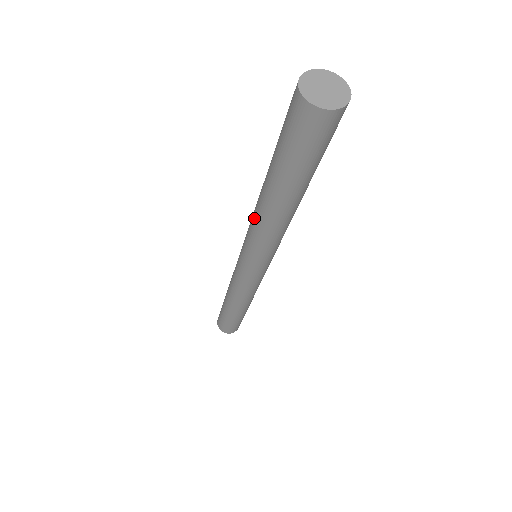
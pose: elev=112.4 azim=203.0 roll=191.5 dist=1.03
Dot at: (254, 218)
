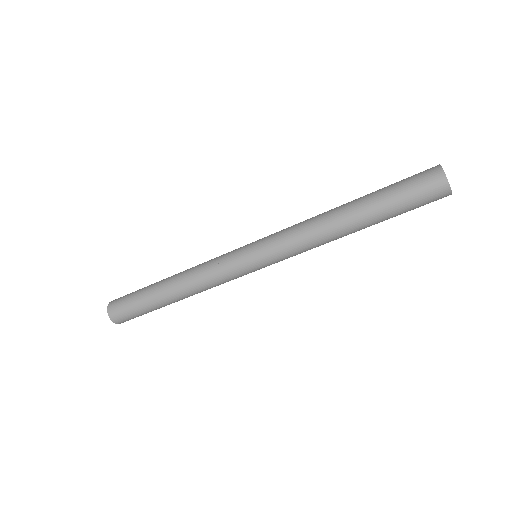
Dot at: (312, 229)
